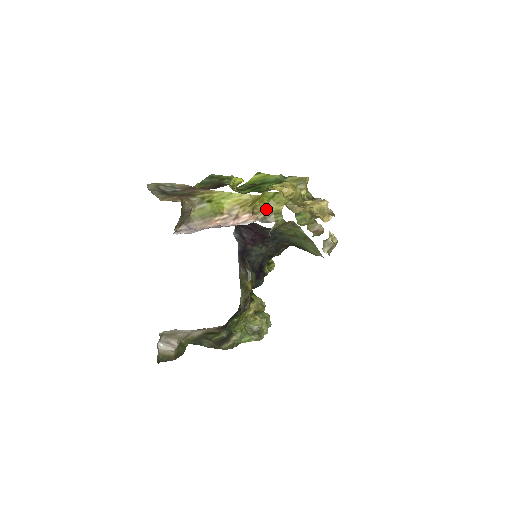
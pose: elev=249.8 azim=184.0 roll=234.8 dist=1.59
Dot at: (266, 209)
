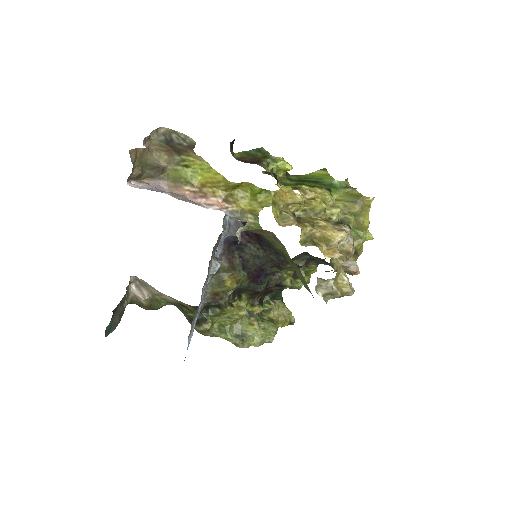
Dot at: (245, 203)
